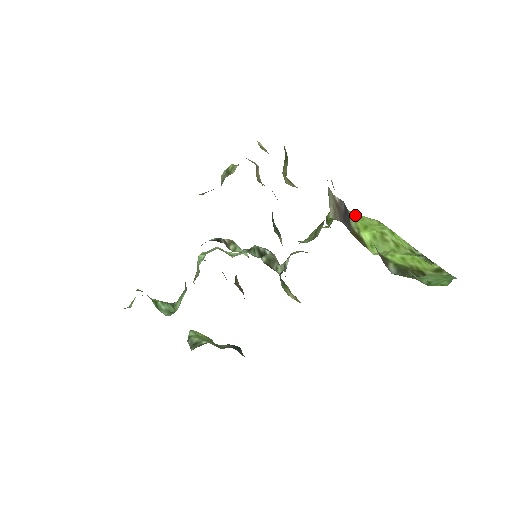
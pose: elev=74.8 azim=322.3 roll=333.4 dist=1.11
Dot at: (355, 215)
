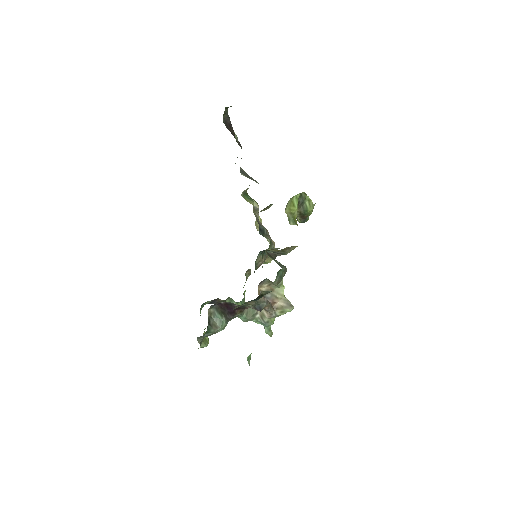
Dot at: occluded
